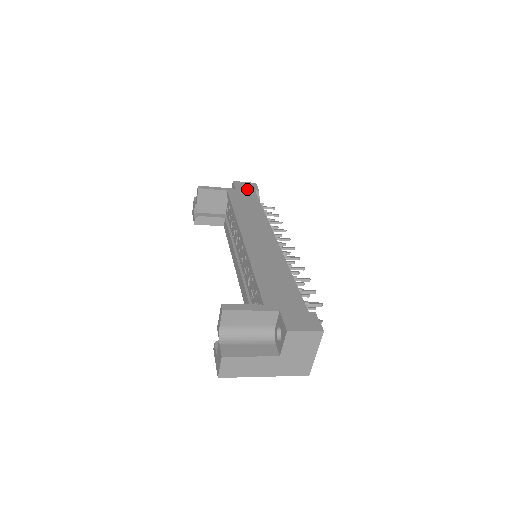
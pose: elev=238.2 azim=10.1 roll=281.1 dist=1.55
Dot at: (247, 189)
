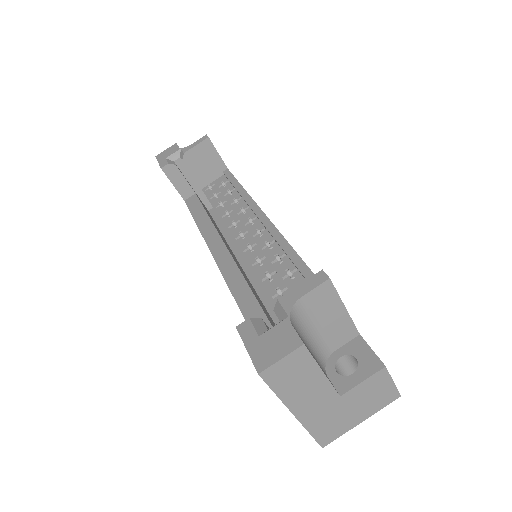
Dot at: occluded
